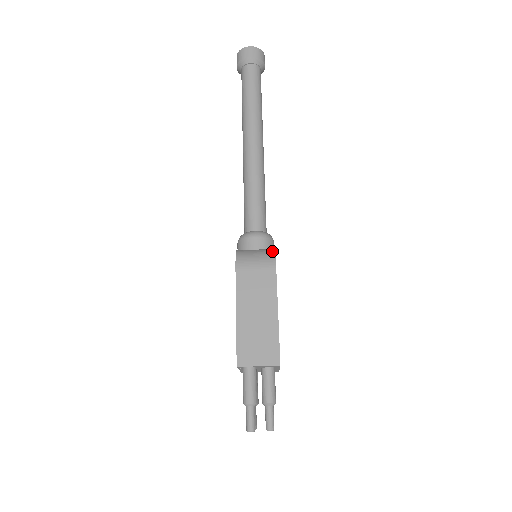
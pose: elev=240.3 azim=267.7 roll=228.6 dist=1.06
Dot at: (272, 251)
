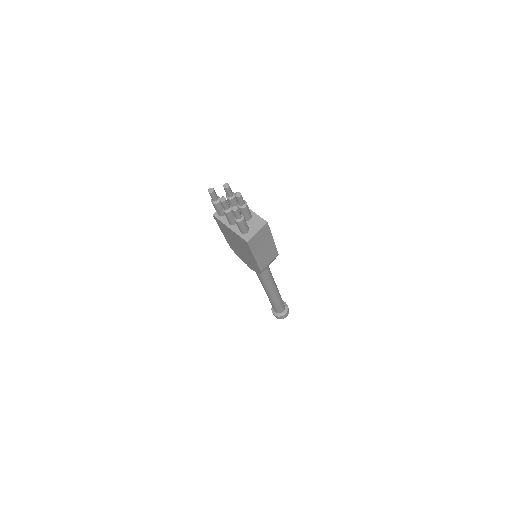
Dot at: occluded
